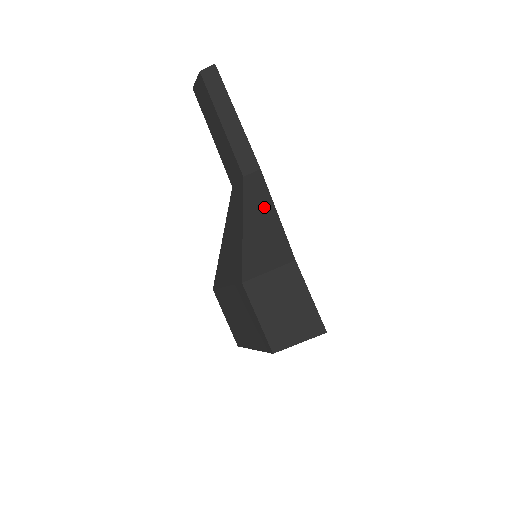
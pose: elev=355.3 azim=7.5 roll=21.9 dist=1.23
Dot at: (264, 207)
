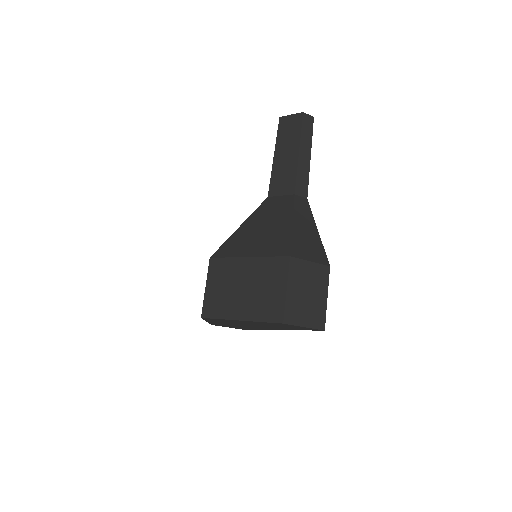
Dot at: (309, 221)
